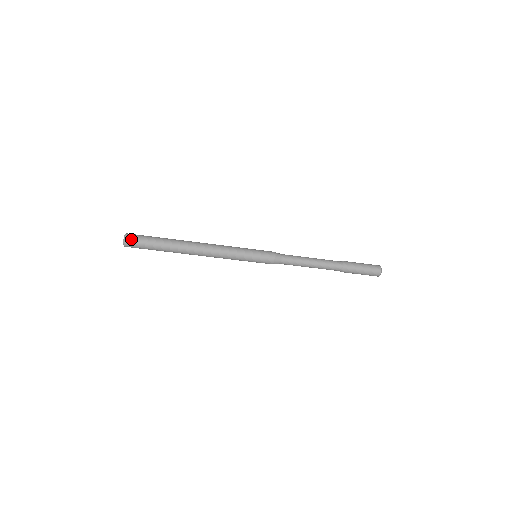
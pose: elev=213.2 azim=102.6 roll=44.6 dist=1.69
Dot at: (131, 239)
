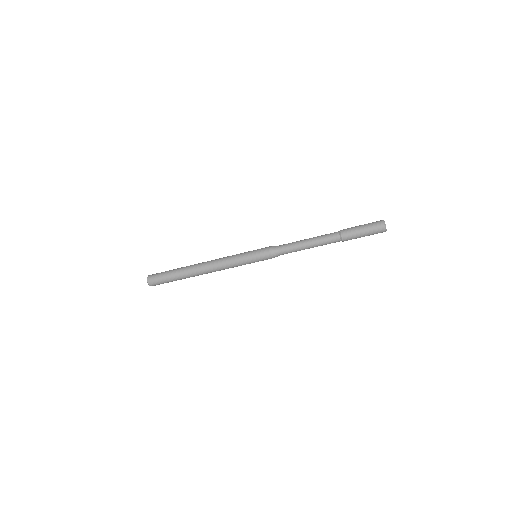
Dot at: (152, 279)
